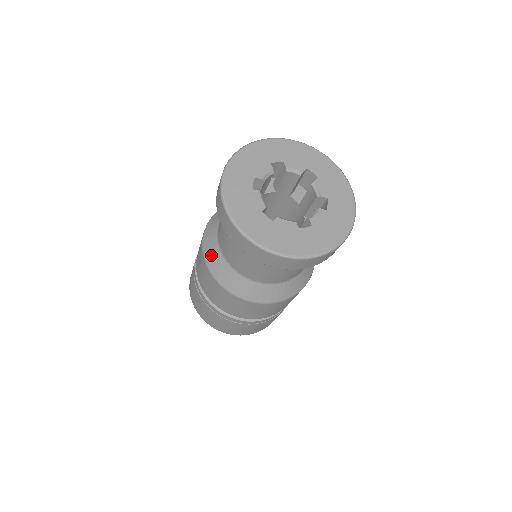
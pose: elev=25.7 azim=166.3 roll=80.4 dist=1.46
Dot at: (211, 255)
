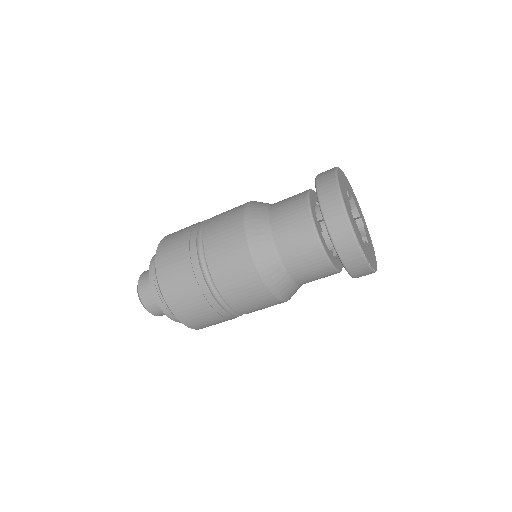
Dot at: (255, 219)
